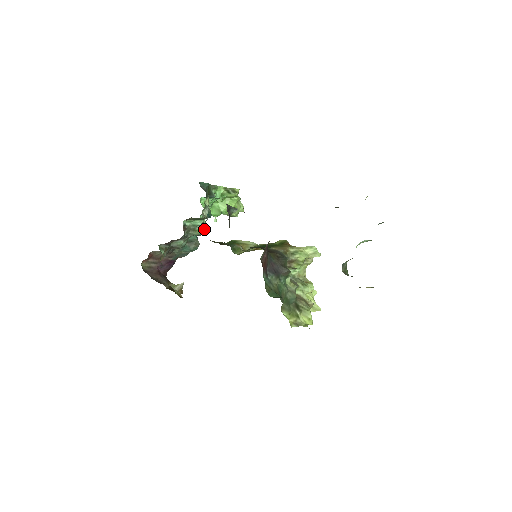
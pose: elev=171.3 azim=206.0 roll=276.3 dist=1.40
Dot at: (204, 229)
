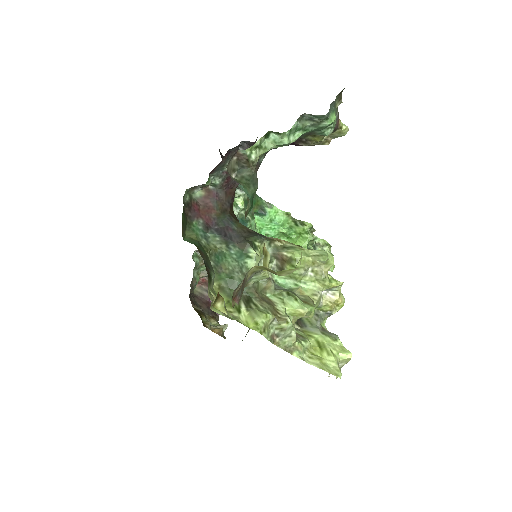
Dot at: occluded
